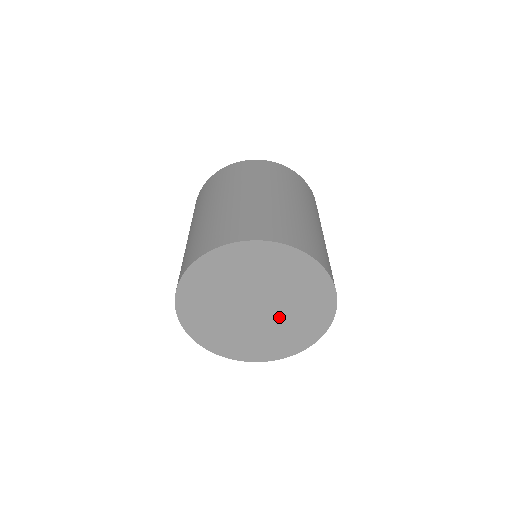
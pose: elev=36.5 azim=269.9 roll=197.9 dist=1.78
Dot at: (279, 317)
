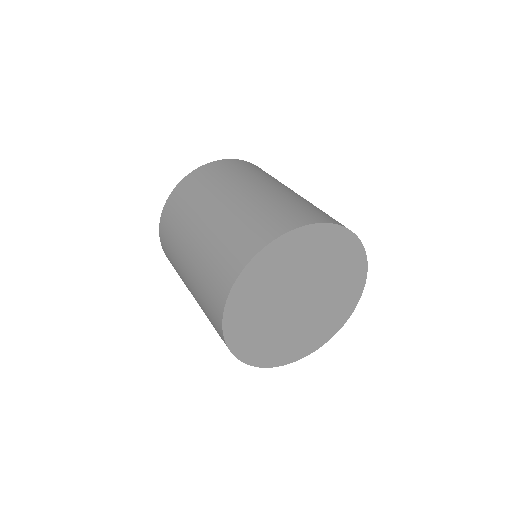
Dot at: (323, 288)
